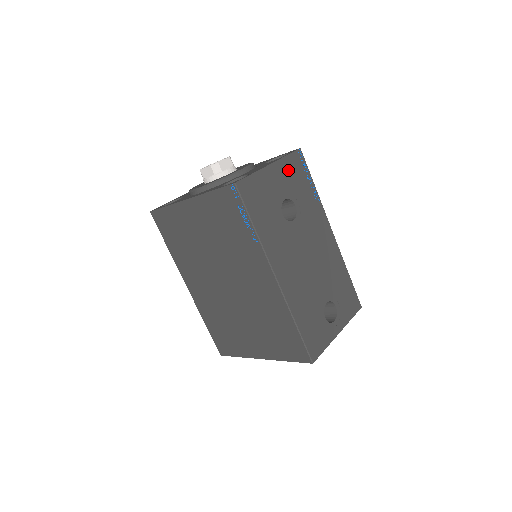
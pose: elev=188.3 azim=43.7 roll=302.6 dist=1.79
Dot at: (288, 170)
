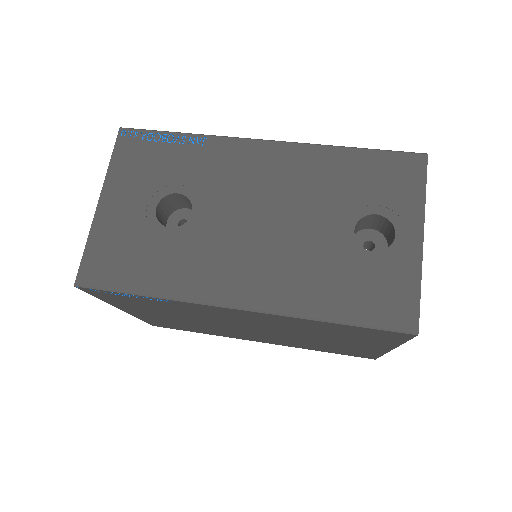
Dot at: (128, 173)
